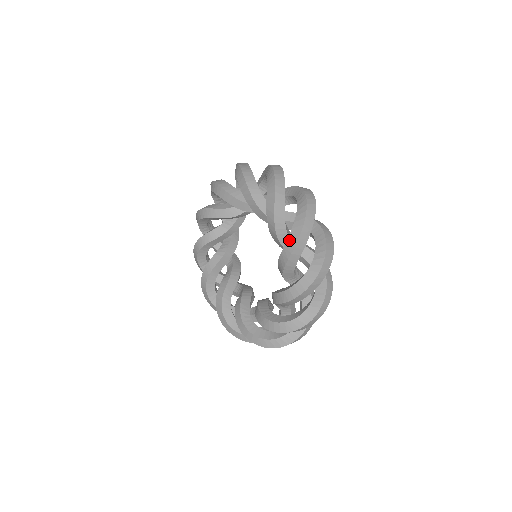
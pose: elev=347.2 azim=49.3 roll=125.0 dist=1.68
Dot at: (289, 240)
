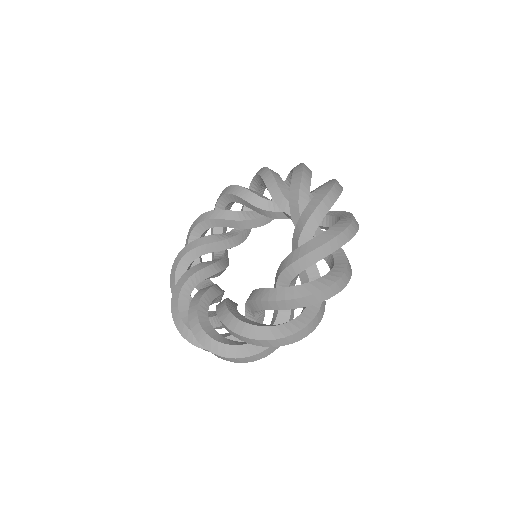
Dot at: (260, 173)
